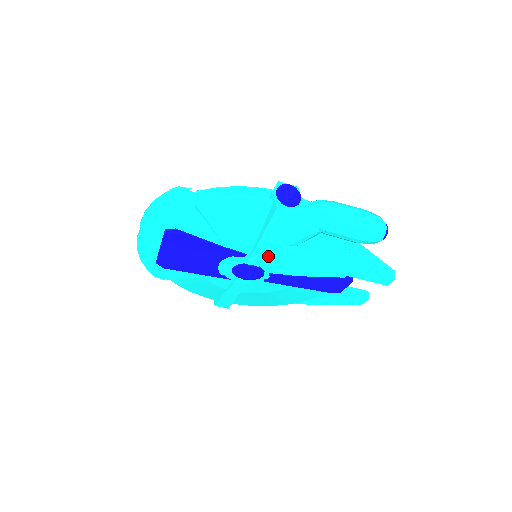
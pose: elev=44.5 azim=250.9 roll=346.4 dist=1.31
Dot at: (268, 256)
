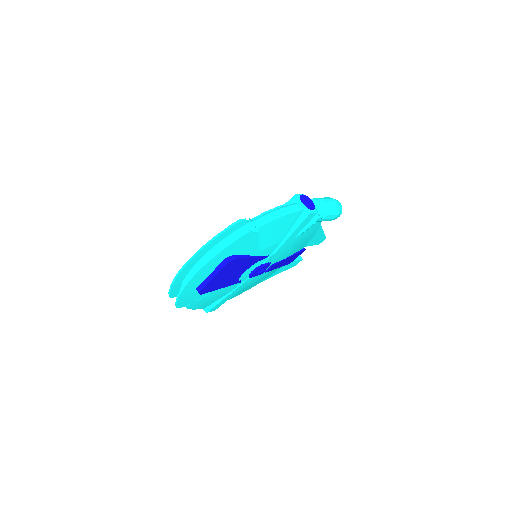
Dot at: occluded
